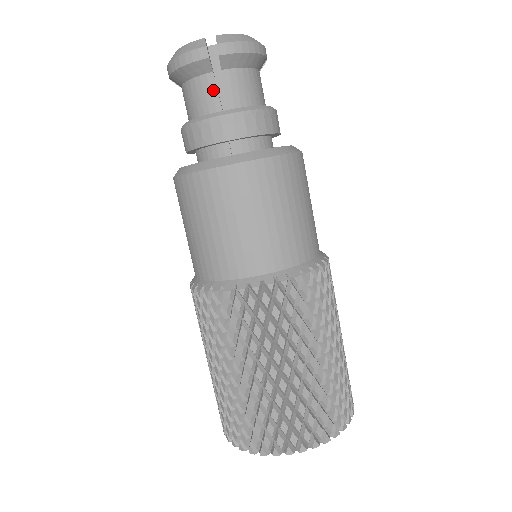
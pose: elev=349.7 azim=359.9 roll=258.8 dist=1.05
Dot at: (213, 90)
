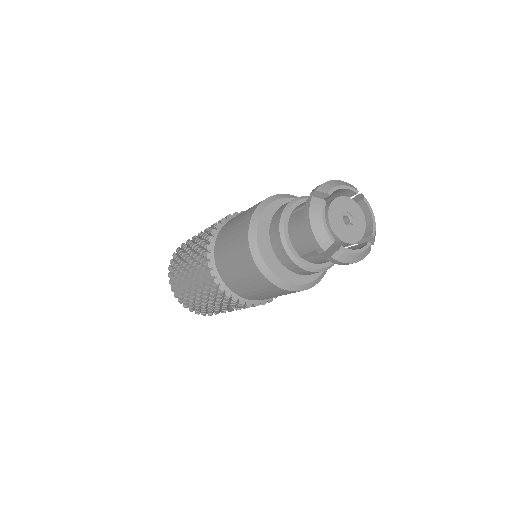
Dot at: (308, 250)
